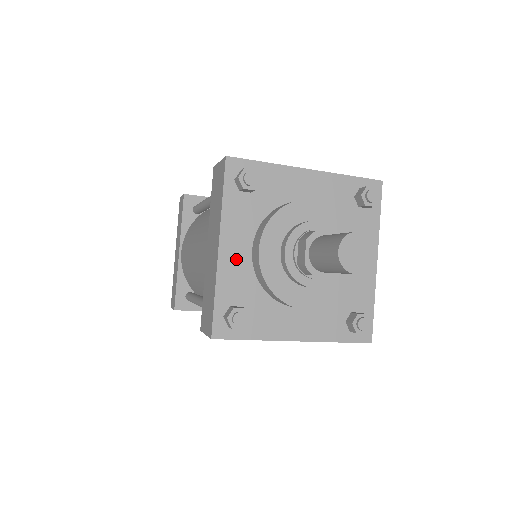
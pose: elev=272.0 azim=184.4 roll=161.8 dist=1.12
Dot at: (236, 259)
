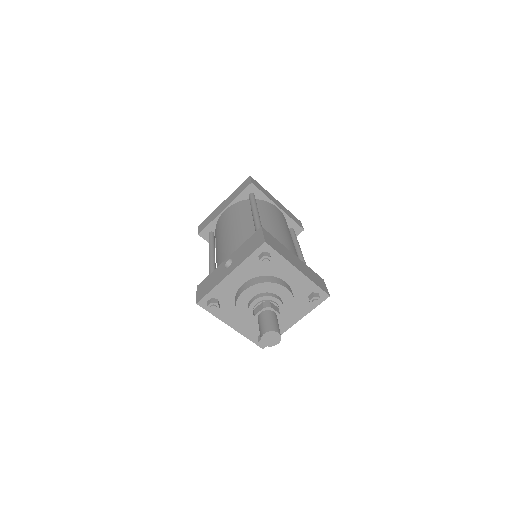
Dot at: (242, 325)
